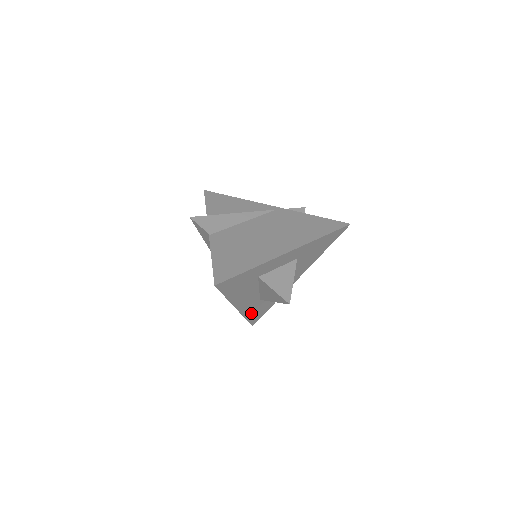
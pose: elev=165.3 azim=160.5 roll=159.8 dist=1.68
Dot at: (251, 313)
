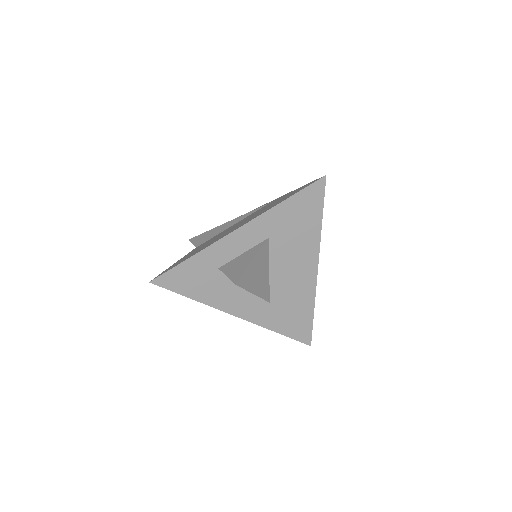
Dot at: (278, 324)
